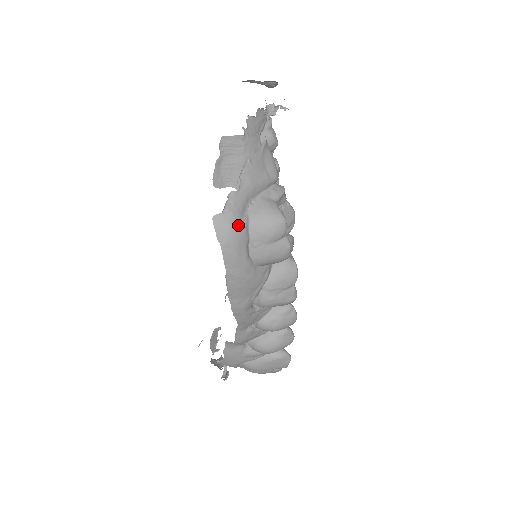
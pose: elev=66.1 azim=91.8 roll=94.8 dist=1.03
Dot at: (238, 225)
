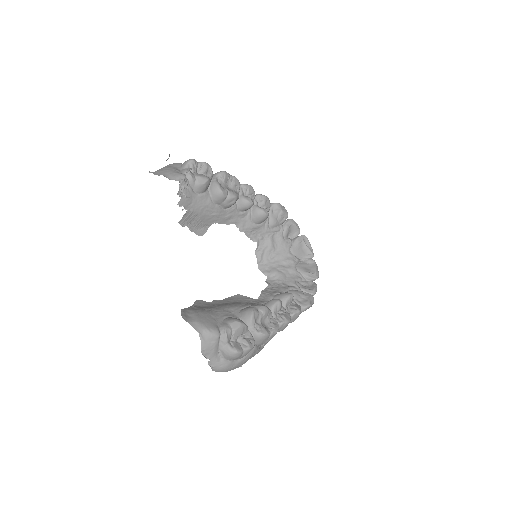
Dot at: (223, 366)
